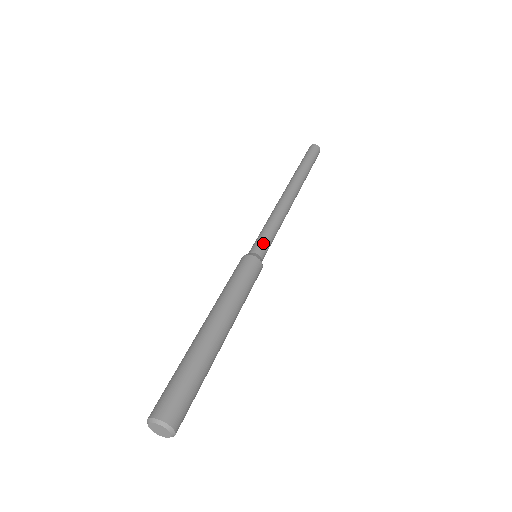
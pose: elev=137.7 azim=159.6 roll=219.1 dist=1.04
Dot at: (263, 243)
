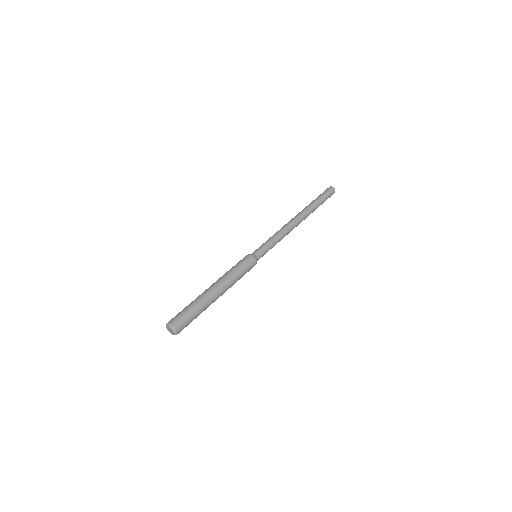
Dot at: (263, 250)
